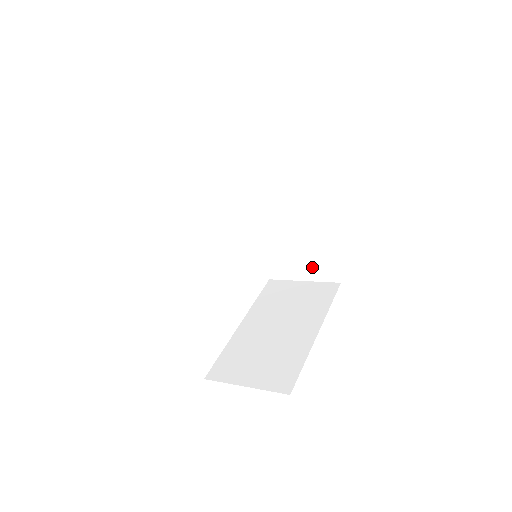
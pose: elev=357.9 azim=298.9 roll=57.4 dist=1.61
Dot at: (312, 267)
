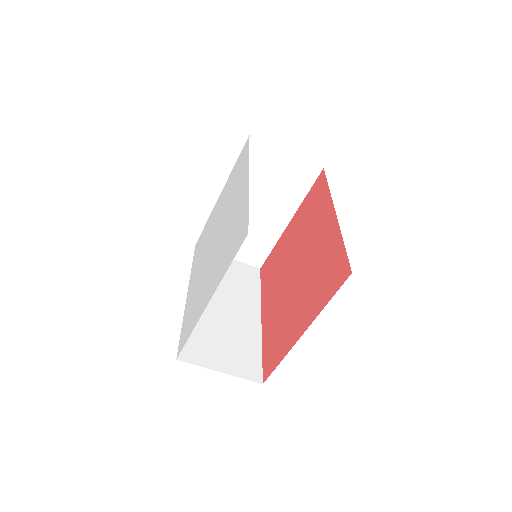
Dot at: (235, 359)
